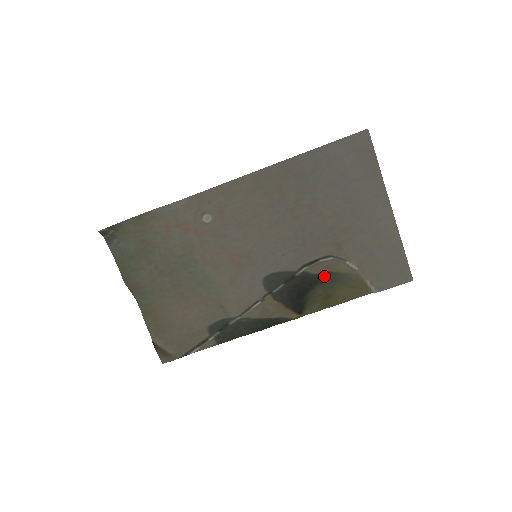
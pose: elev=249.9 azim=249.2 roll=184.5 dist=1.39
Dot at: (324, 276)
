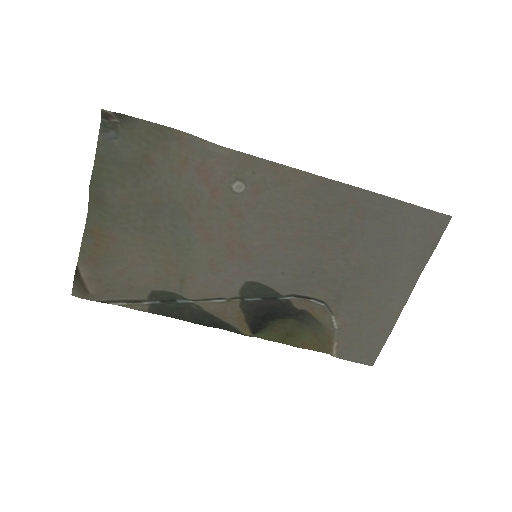
Dot at: (302, 314)
